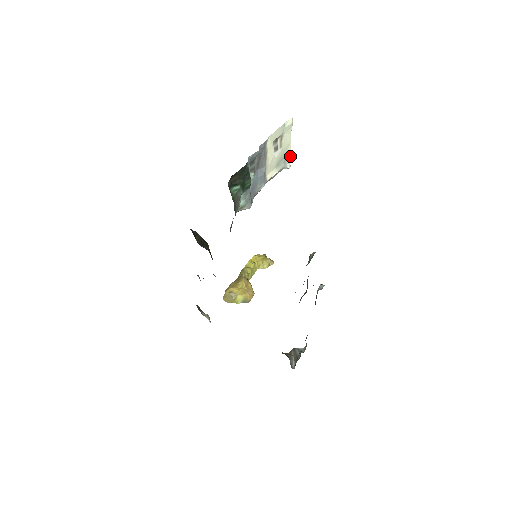
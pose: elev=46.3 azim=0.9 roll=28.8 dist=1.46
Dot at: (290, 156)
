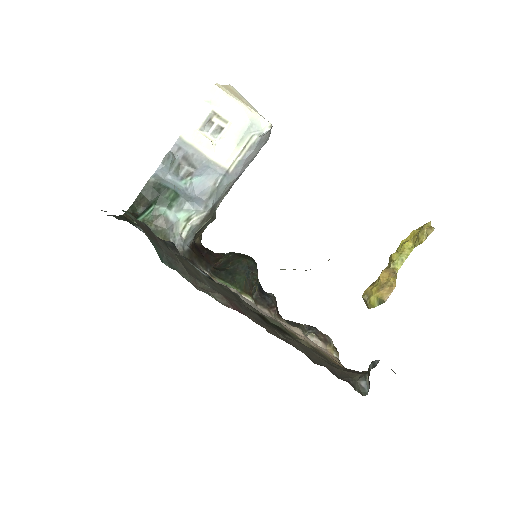
Dot at: (261, 117)
